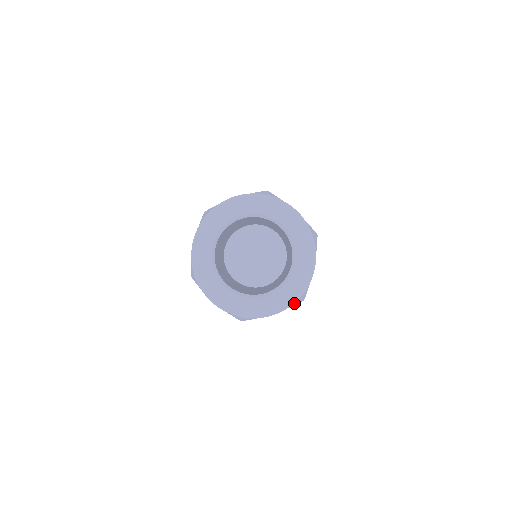
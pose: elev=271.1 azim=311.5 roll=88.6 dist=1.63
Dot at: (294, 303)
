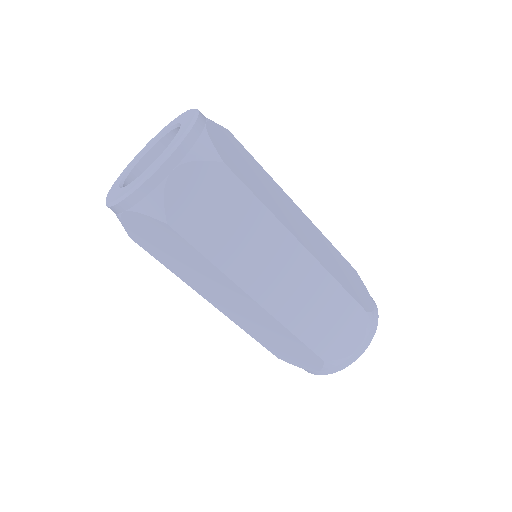
Dot at: (144, 208)
